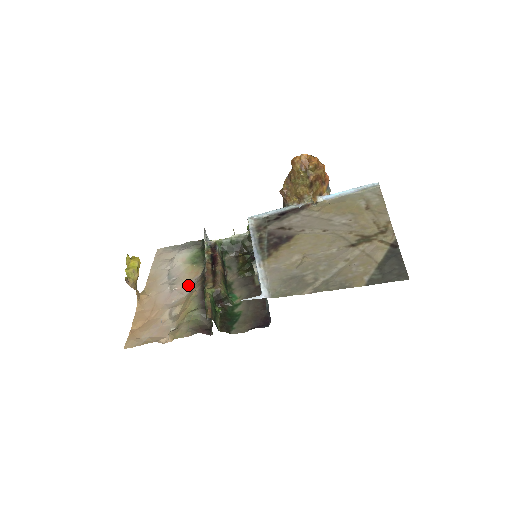
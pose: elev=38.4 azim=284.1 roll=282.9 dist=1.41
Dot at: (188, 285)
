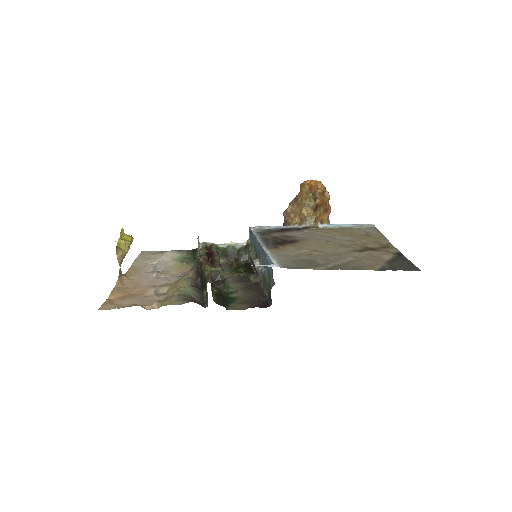
Dot at: (176, 276)
